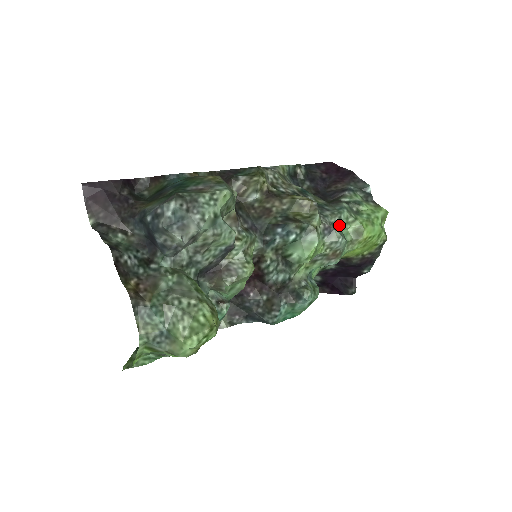
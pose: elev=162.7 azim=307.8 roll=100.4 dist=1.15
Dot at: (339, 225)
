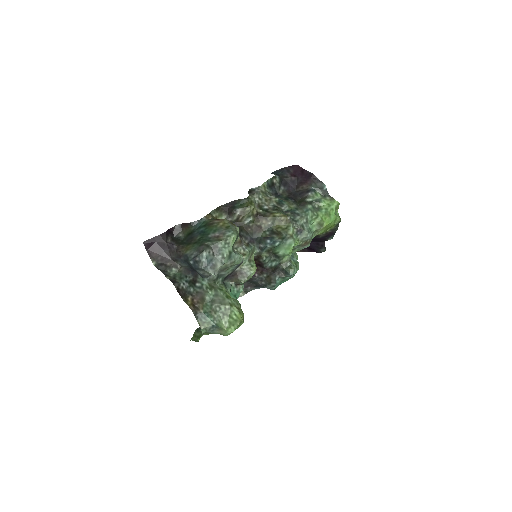
Dot at: (307, 224)
